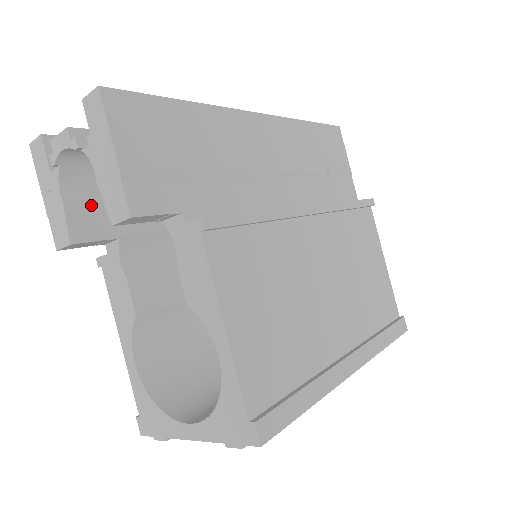
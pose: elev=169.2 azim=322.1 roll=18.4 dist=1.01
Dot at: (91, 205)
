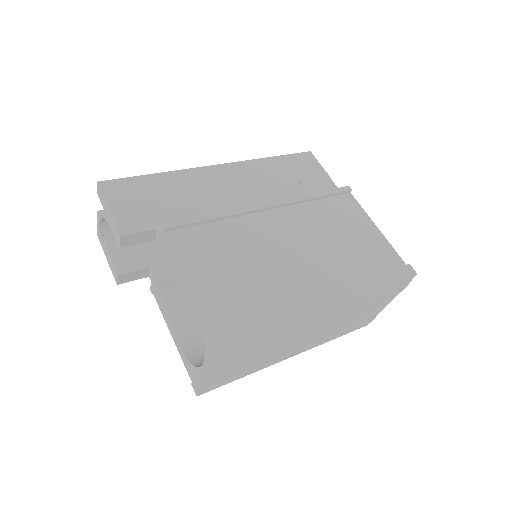
Dot at: (128, 252)
